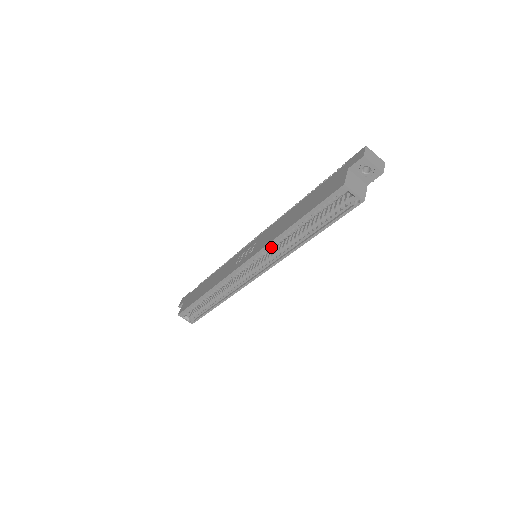
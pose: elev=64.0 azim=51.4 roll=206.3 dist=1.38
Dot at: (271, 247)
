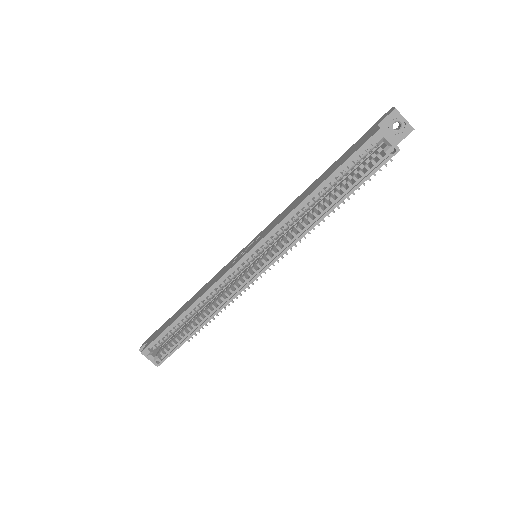
Dot at: (283, 228)
